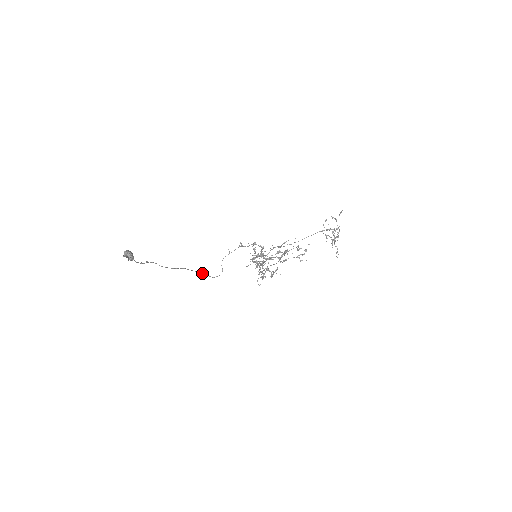
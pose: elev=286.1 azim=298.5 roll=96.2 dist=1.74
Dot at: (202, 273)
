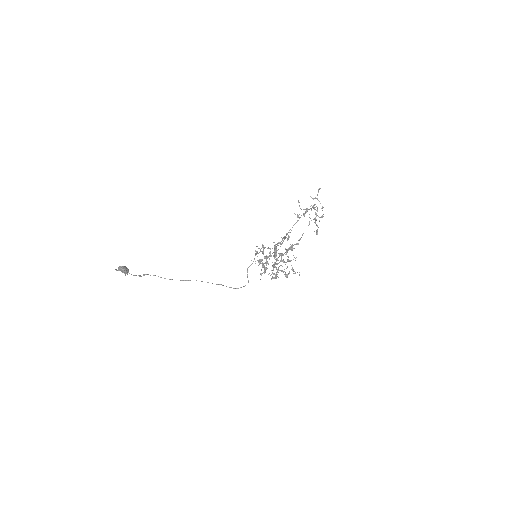
Dot at: occluded
